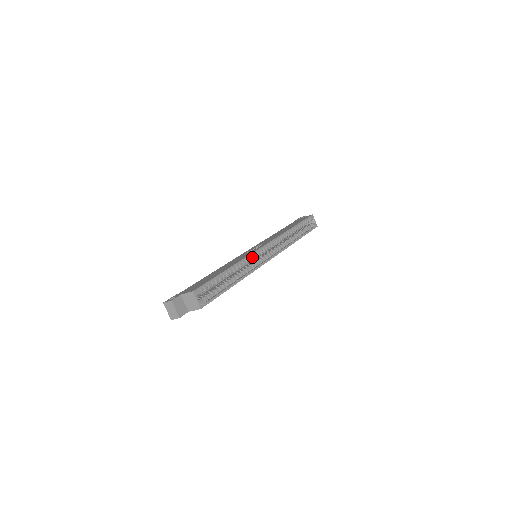
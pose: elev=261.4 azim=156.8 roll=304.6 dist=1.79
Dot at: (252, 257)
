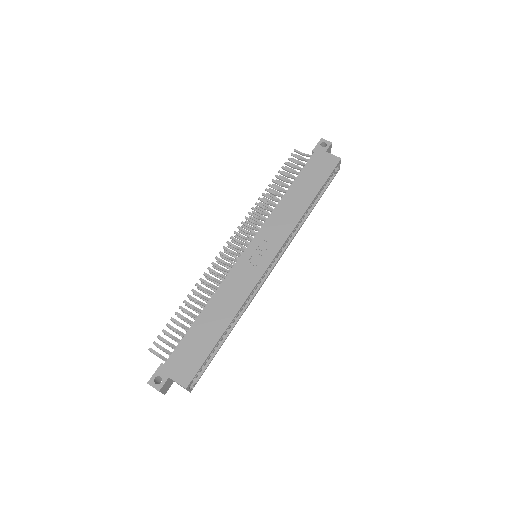
Dot at: (254, 285)
